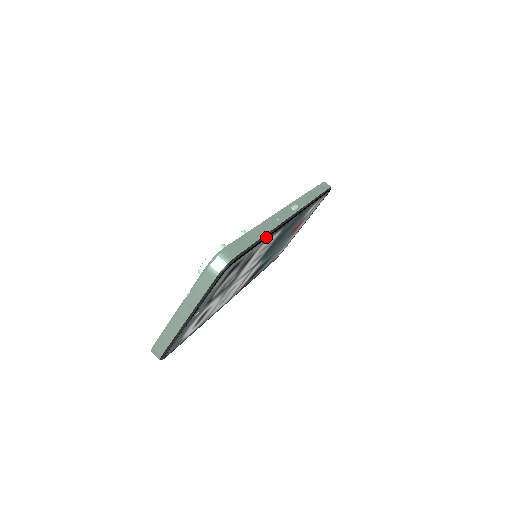
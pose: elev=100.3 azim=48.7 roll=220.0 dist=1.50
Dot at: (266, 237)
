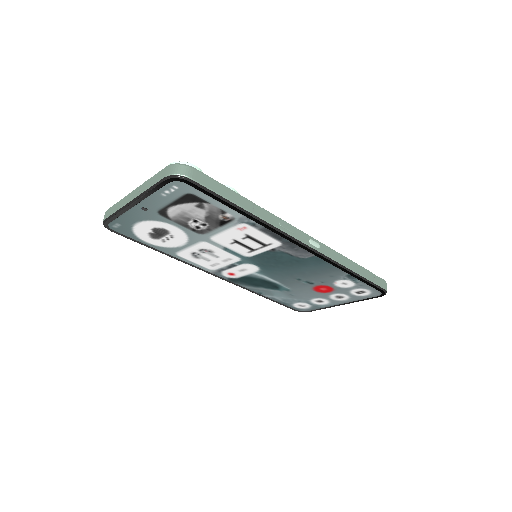
Dot at: (248, 215)
